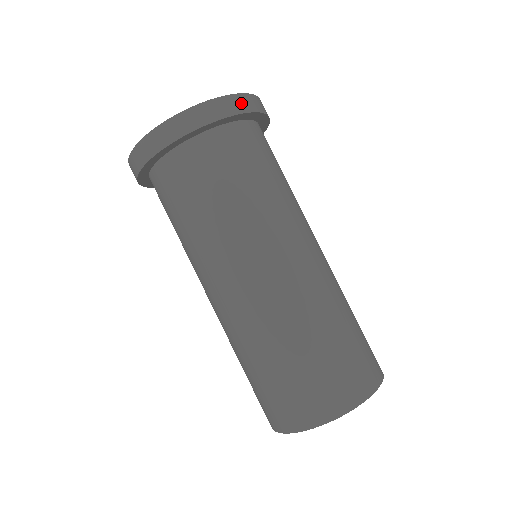
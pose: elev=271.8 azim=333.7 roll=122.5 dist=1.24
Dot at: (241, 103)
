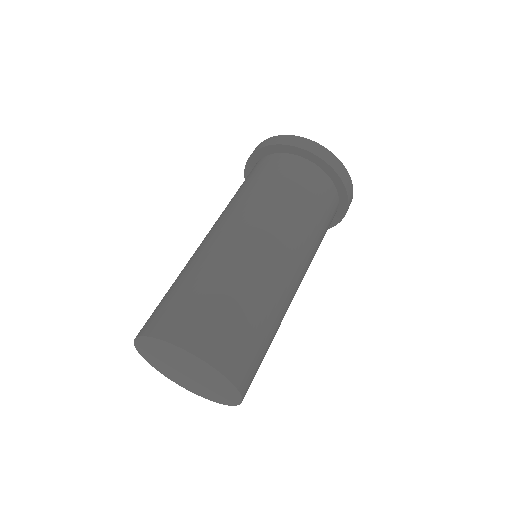
Dot at: (315, 148)
